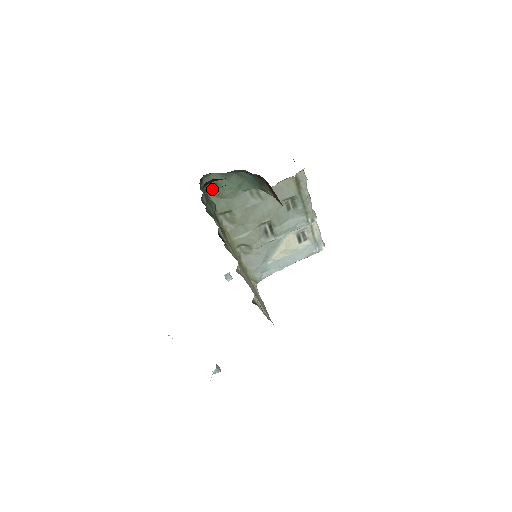
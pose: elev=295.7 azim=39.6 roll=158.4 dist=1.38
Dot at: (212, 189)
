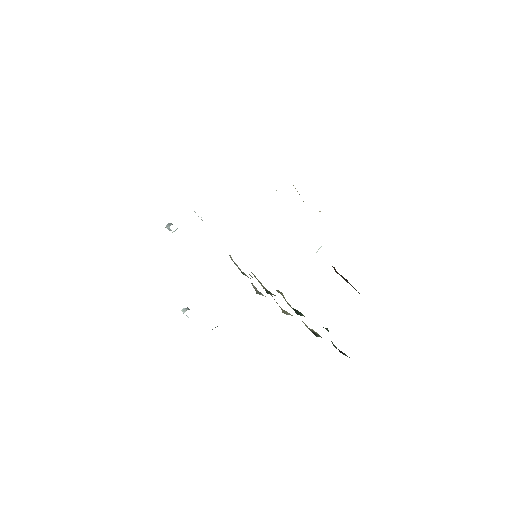
Dot at: occluded
